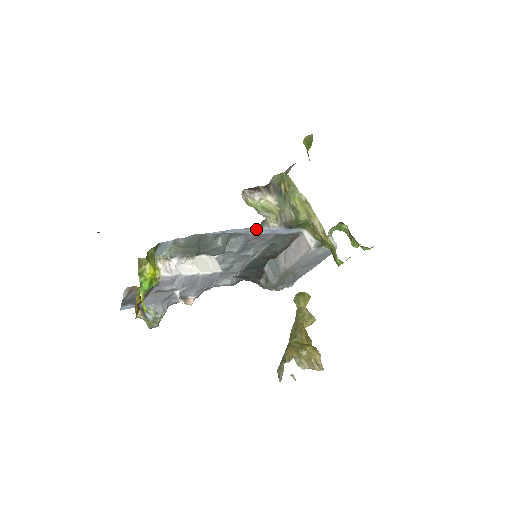
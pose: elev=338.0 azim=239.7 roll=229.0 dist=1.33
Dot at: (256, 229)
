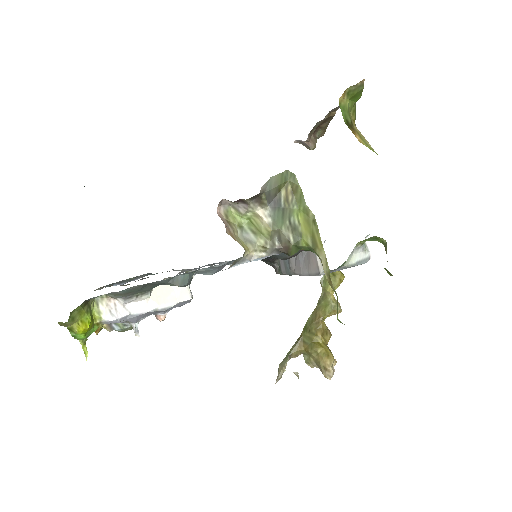
Dot at: occluded
